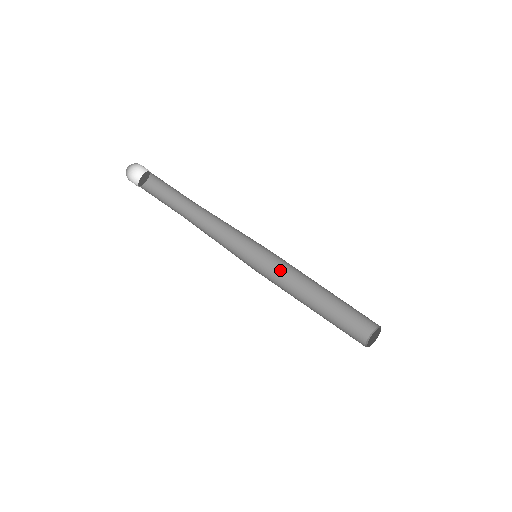
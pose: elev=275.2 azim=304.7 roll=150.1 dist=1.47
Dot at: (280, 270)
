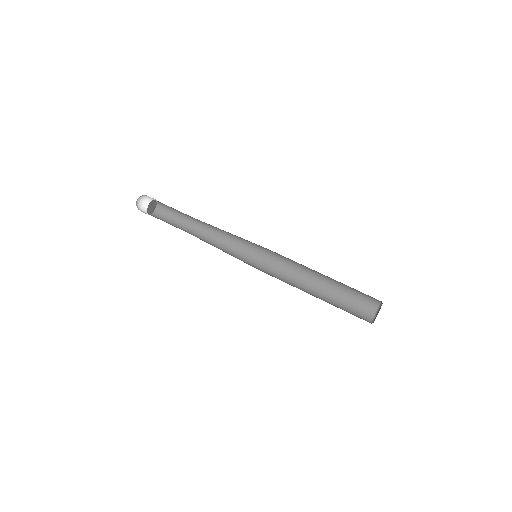
Dot at: (283, 262)
